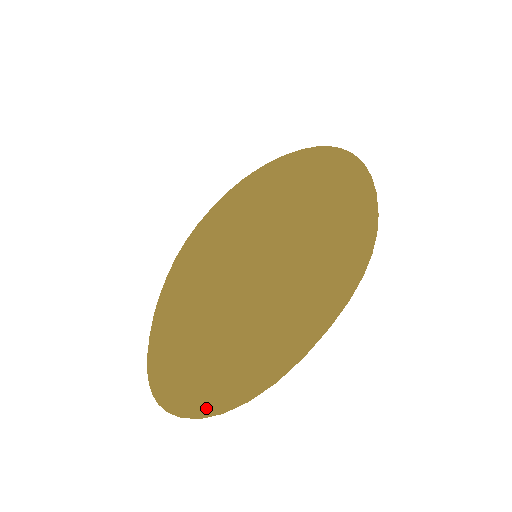
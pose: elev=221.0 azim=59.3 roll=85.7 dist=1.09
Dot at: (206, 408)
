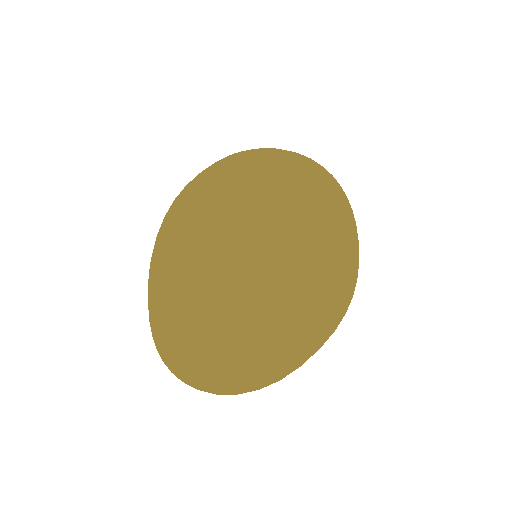
Dot at: (221, 387)
